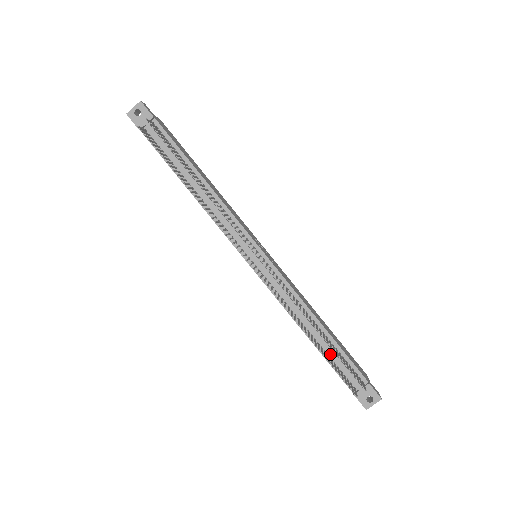
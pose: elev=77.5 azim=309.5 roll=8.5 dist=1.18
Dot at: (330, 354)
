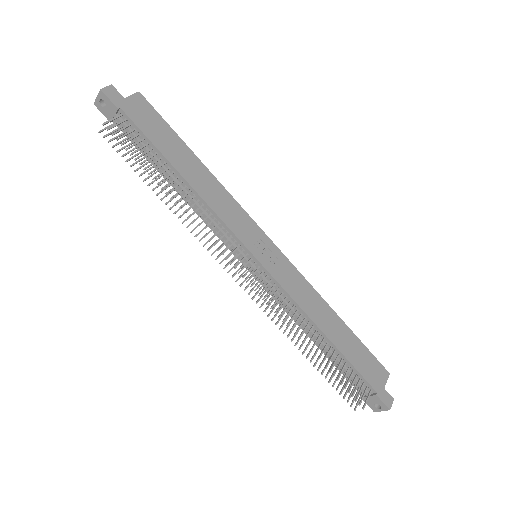
Dot at: occluded
